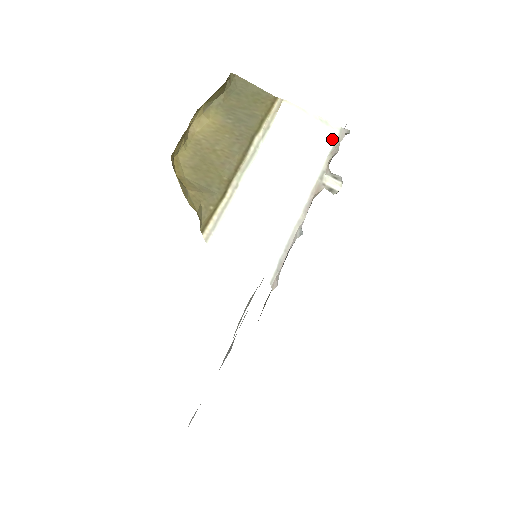
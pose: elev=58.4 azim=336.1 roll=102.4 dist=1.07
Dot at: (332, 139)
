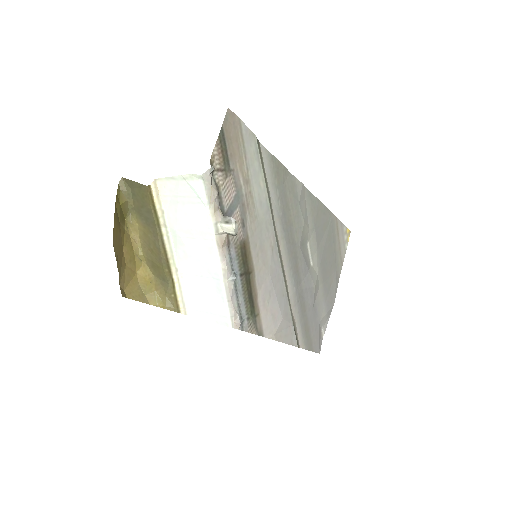
Dot at: (203, 191)
